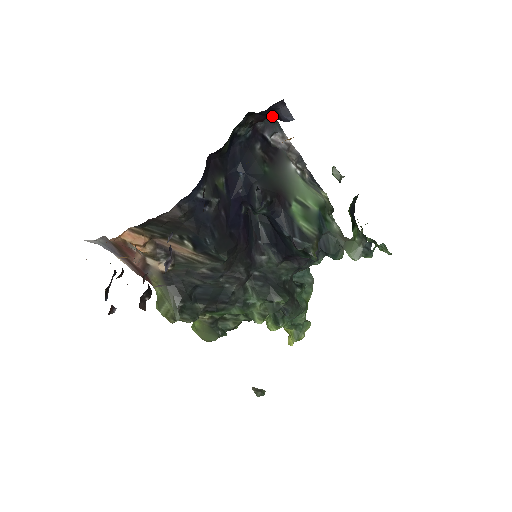
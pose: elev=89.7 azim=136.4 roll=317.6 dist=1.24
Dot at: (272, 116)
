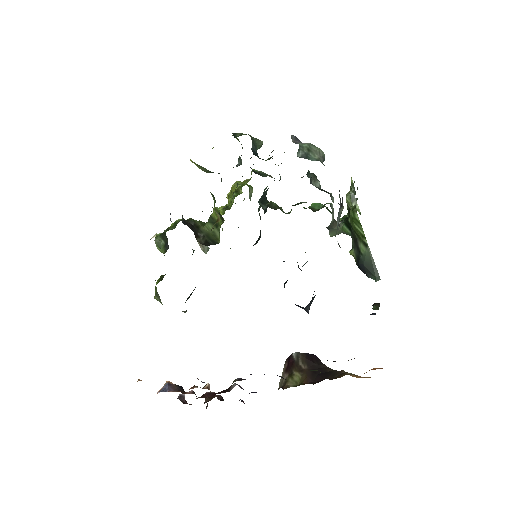
Dot at: occluded
